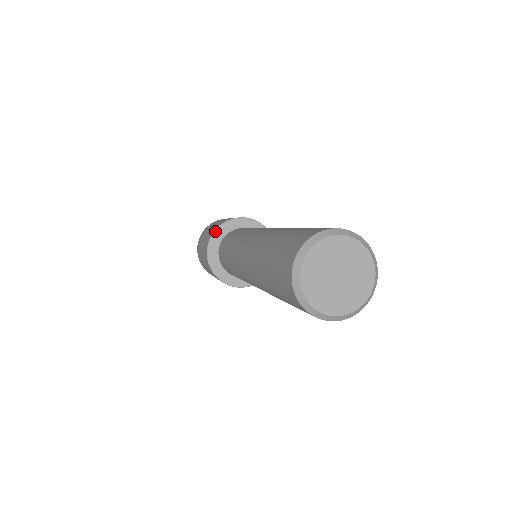
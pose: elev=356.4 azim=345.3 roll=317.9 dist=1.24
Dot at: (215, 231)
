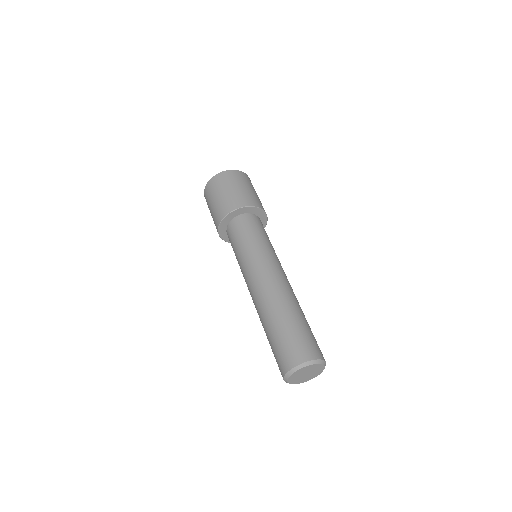
Dot at: (218, 232)
